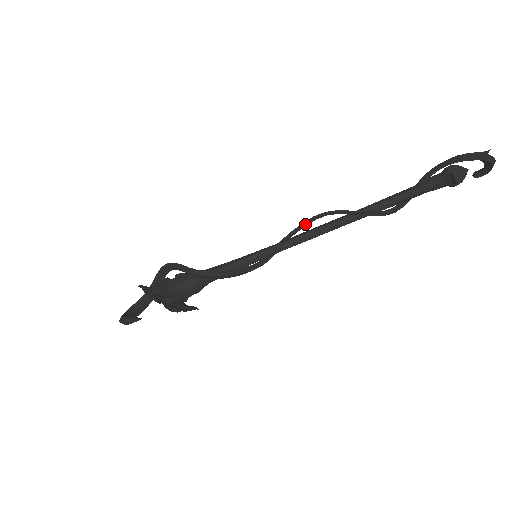
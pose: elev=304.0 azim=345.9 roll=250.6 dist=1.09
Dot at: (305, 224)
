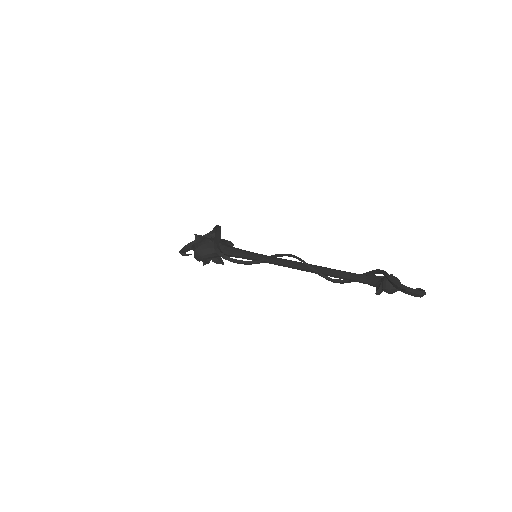
Dot at: (286, 255)
